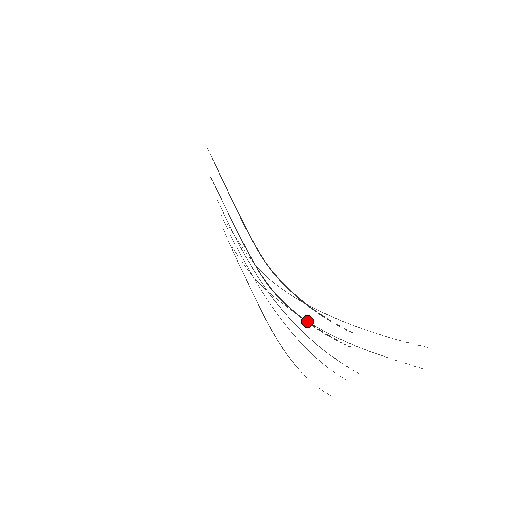
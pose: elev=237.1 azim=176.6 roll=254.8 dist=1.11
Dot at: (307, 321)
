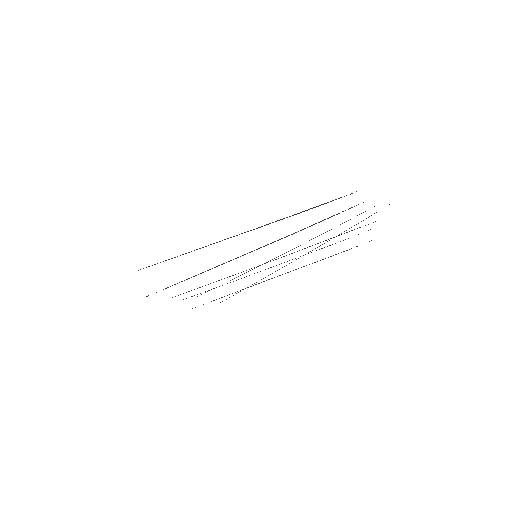
Dot at: (333, 215)
